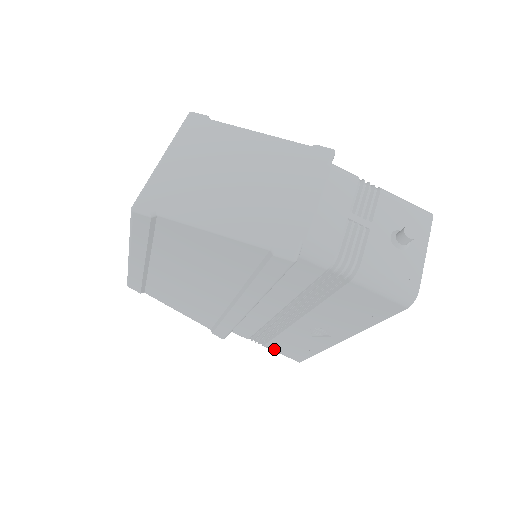
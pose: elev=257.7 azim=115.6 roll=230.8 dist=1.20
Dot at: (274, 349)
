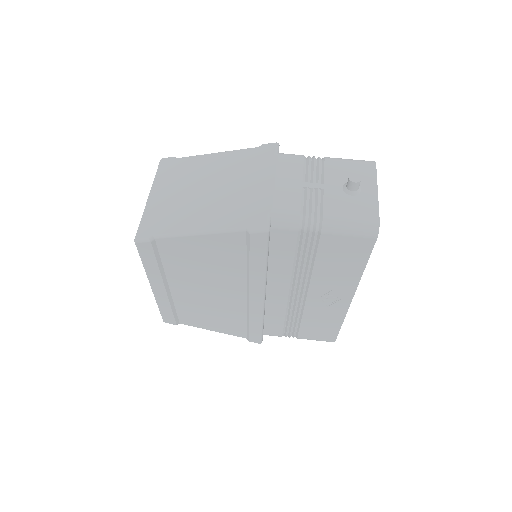
Dot at: (307, 337)
